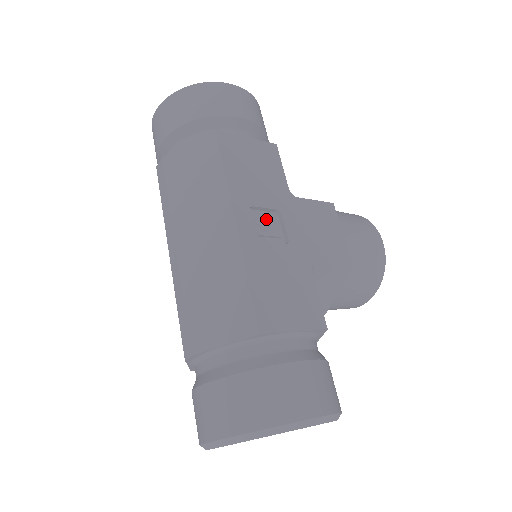
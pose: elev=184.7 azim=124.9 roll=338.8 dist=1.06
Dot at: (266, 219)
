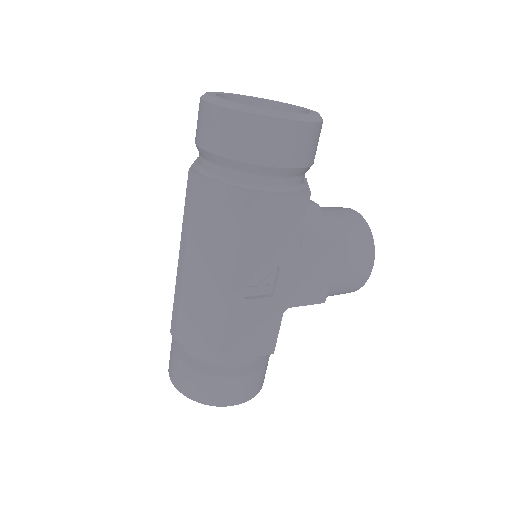
Dot at: (264, 272)
